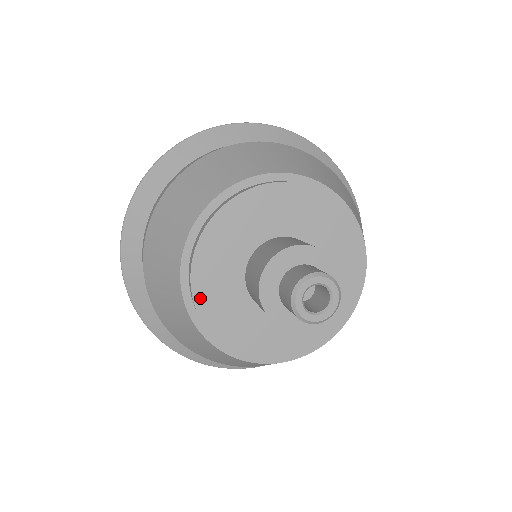
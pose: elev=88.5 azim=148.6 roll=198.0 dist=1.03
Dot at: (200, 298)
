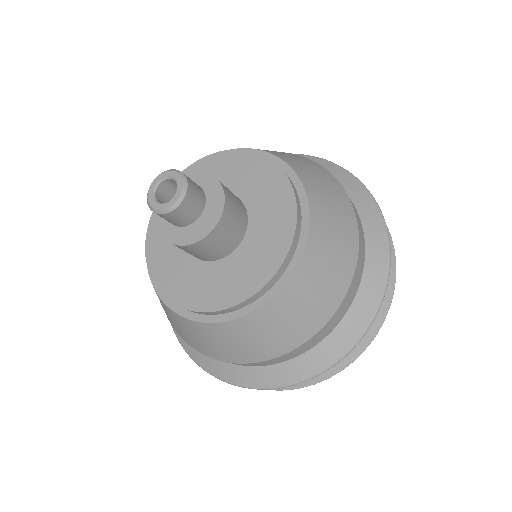
Dot at: (150, 249)
